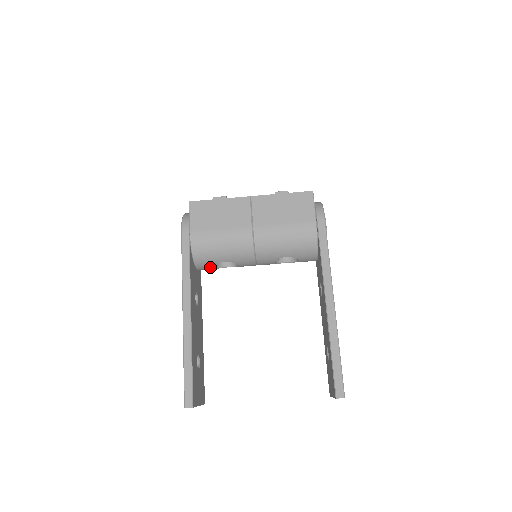
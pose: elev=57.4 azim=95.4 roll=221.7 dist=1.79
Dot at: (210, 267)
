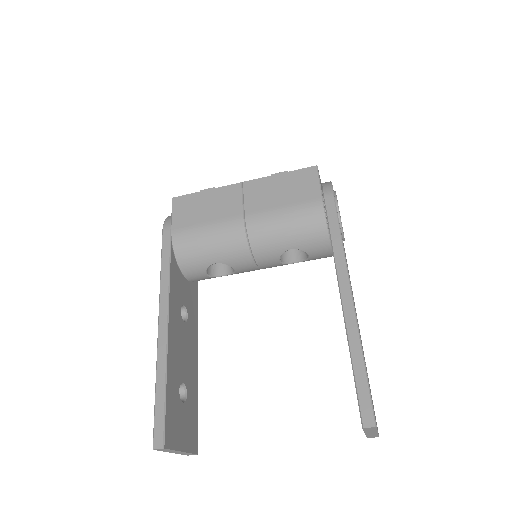
Dot at: (201, 274)
